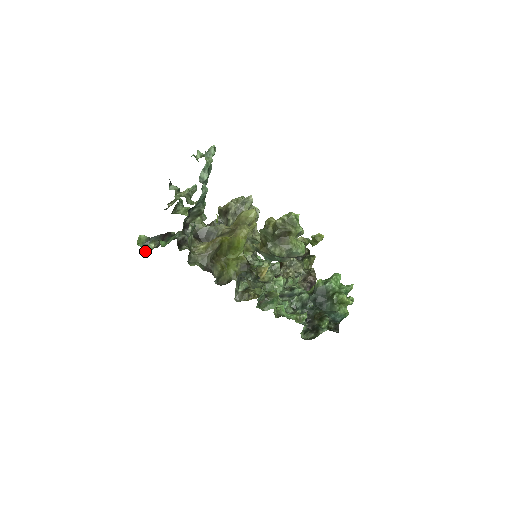
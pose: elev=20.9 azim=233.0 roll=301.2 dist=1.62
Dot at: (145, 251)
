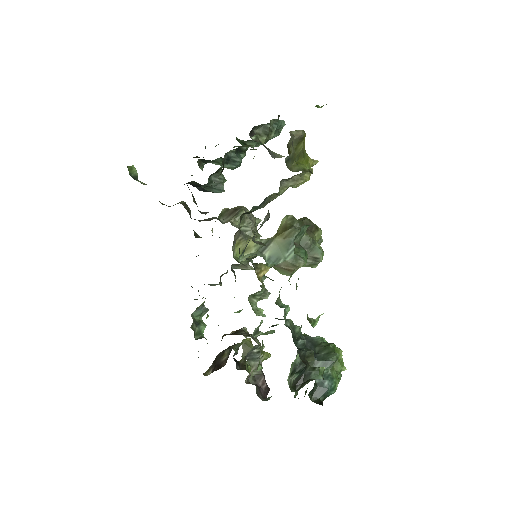
Dot at: occluded
